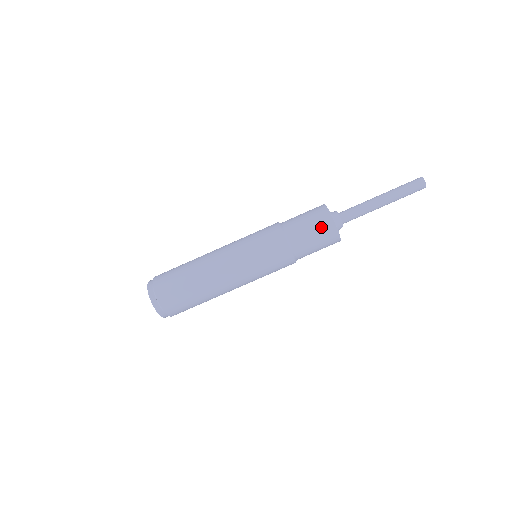
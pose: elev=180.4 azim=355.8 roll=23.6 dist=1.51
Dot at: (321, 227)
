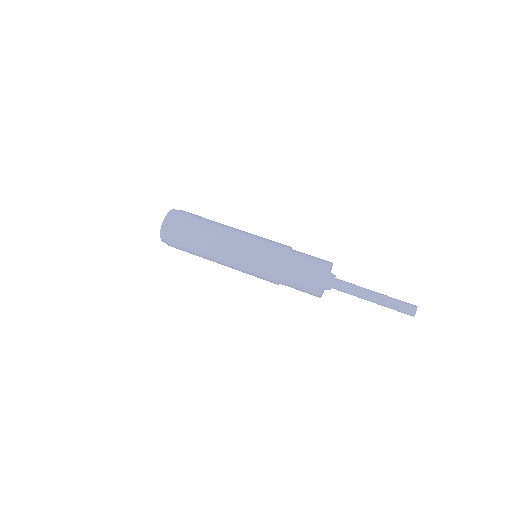
Dot at: (313, 277)
